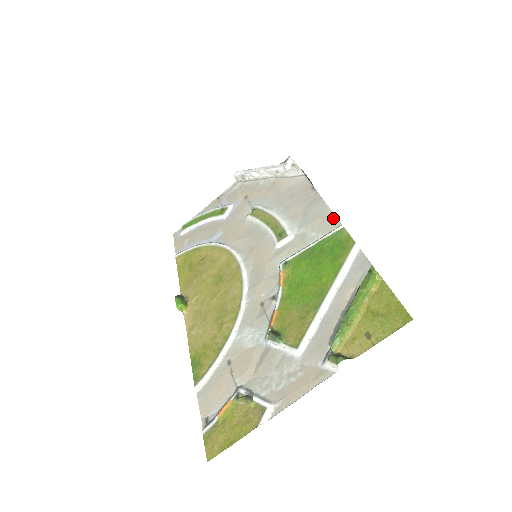
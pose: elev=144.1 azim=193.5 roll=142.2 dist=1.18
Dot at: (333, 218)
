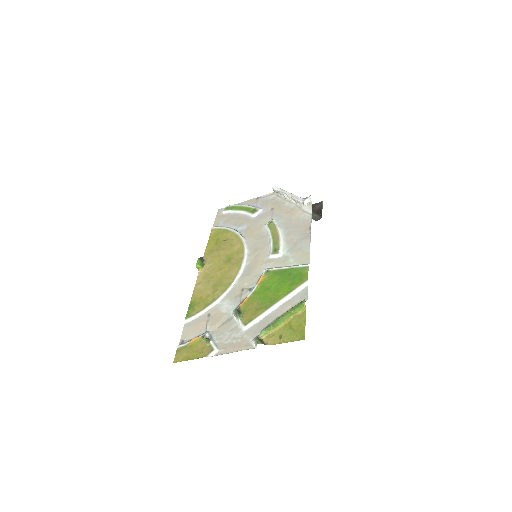
Dot at: (308, 256)
